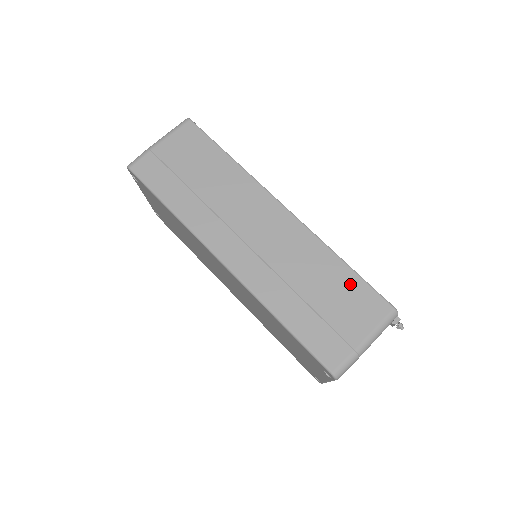
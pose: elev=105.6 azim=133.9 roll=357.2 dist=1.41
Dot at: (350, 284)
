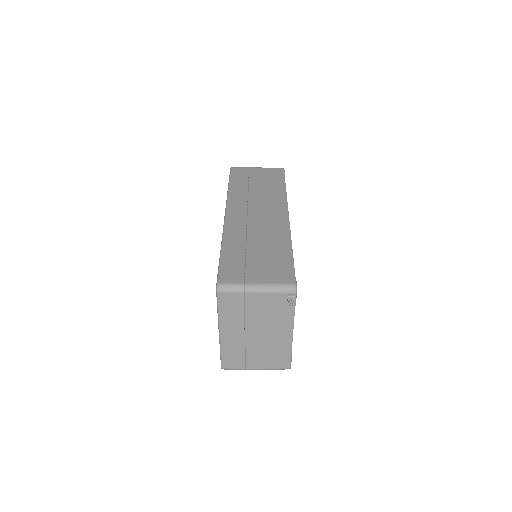
Dot at: (282, 259)
